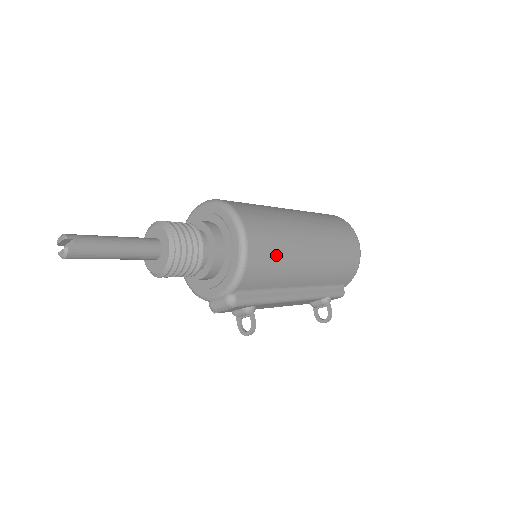
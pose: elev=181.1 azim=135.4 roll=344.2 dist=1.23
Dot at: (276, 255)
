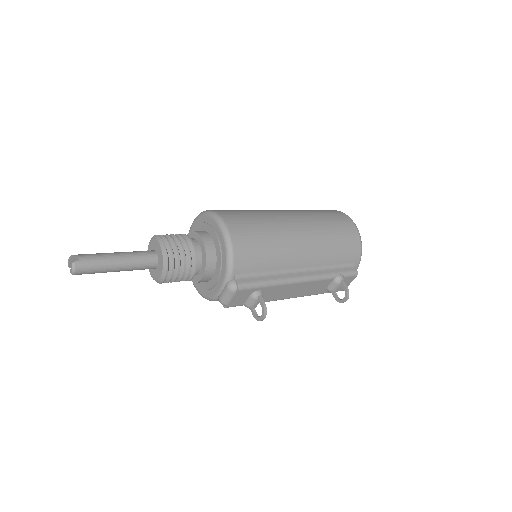
Dot at: (262, 238)
